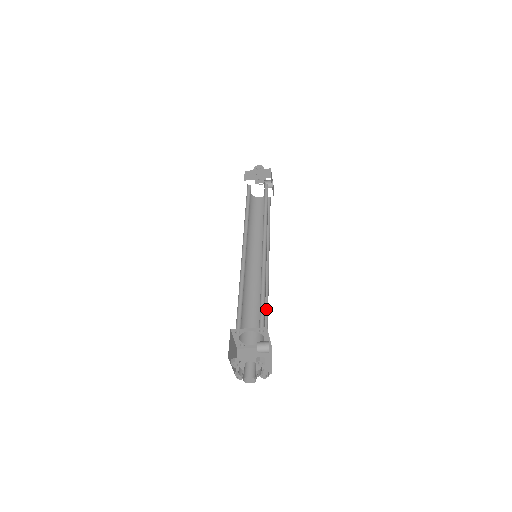
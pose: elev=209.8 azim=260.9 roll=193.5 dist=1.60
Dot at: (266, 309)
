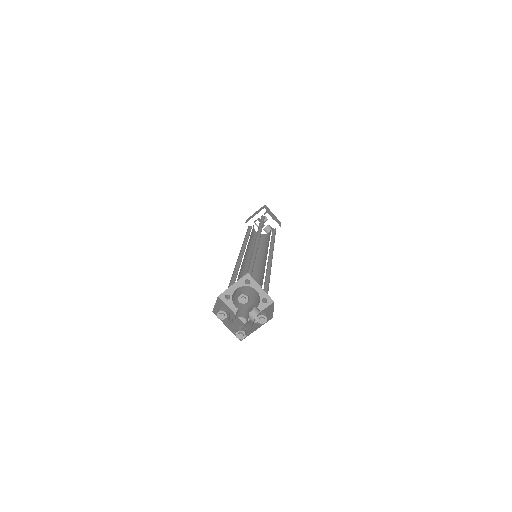
Dot at: occluded
